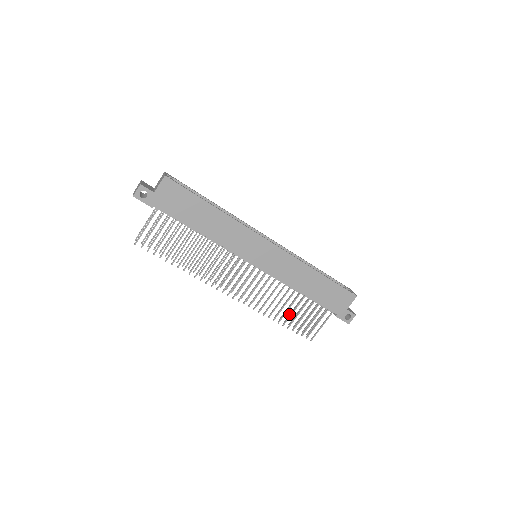
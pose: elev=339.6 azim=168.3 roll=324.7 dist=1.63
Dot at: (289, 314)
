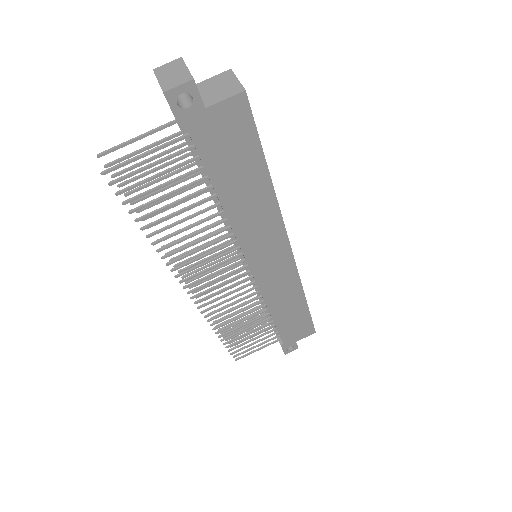
Dot at: (231, 323)
